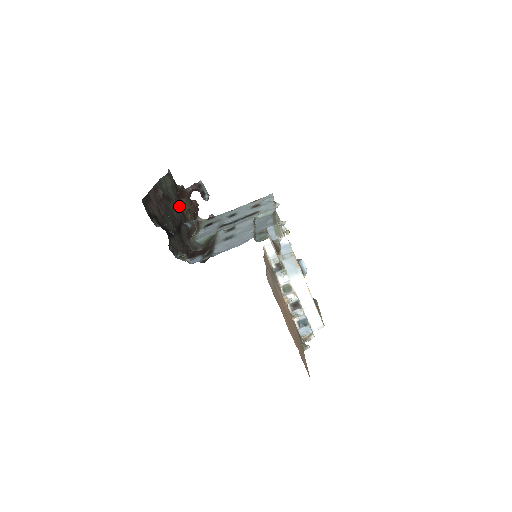
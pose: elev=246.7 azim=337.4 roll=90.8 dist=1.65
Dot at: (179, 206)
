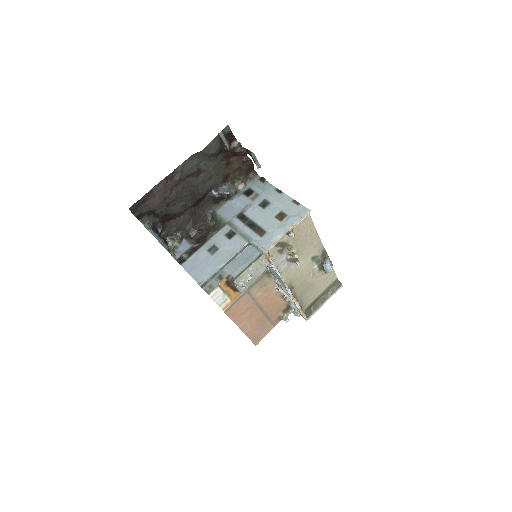
Dot at: (223, 167)
